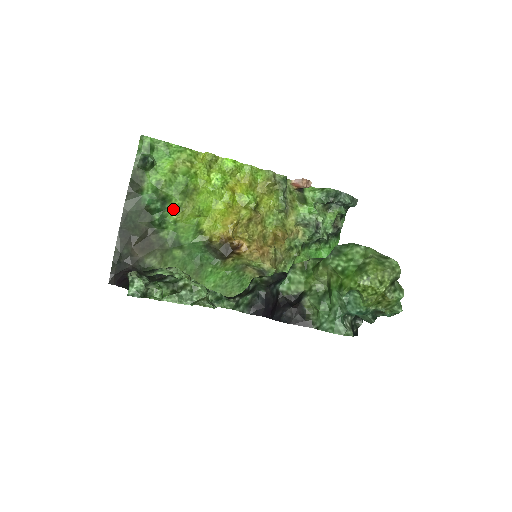
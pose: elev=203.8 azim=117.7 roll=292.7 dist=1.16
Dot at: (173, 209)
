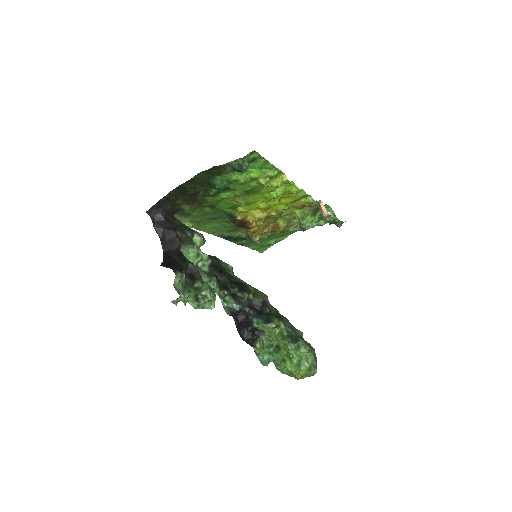
Dot at: (230, 193)
